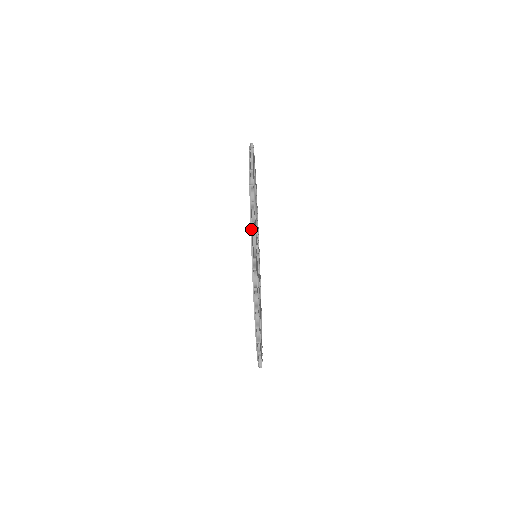
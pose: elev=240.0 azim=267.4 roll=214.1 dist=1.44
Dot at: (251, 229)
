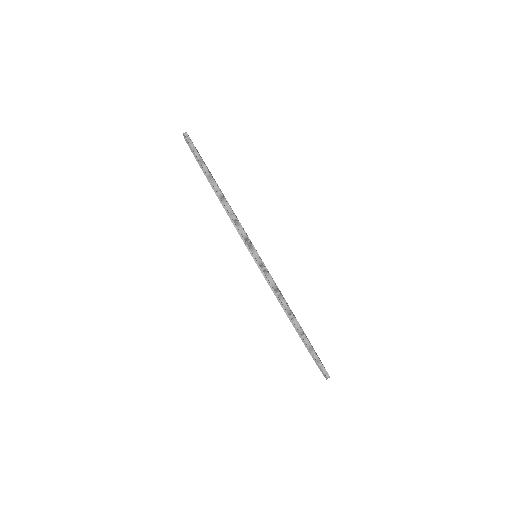
Dot at: (183, 134)
